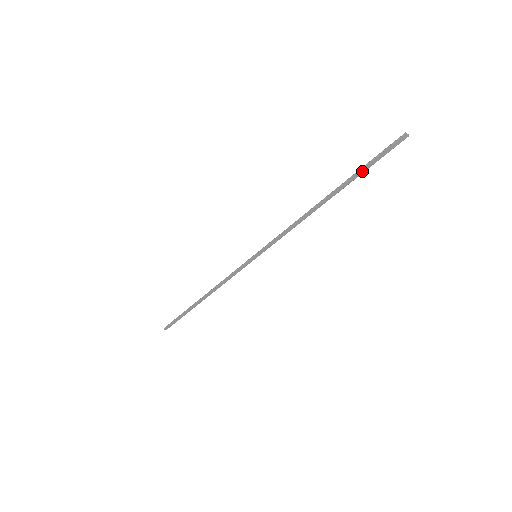
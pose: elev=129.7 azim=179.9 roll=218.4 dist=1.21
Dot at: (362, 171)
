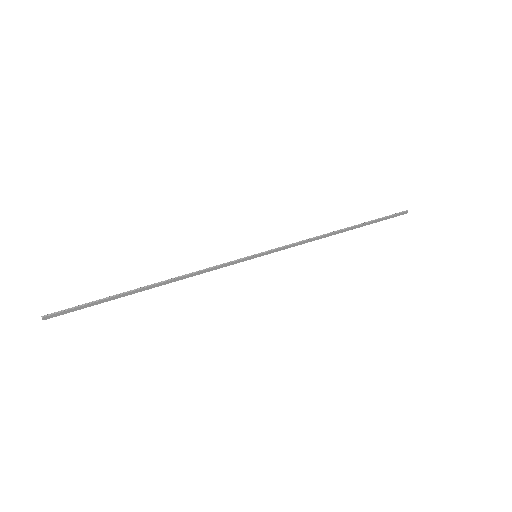
Dot at: (375, 222)
